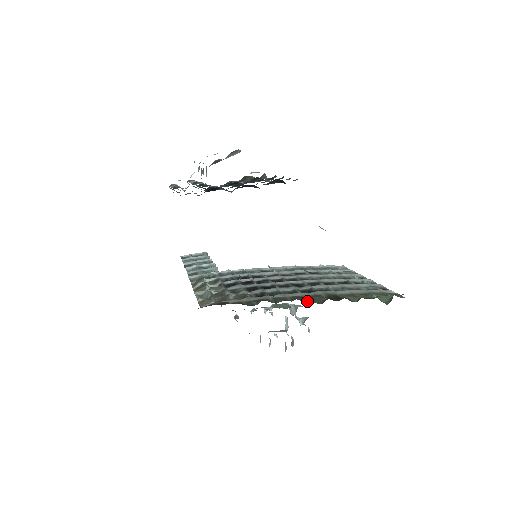
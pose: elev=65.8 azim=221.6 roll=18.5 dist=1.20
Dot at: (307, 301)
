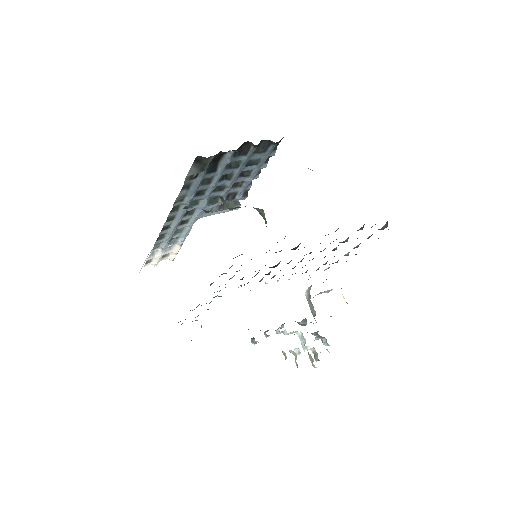
Dot at: occluded
